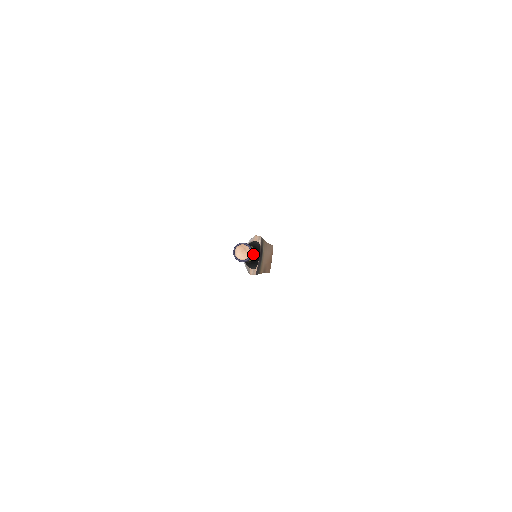
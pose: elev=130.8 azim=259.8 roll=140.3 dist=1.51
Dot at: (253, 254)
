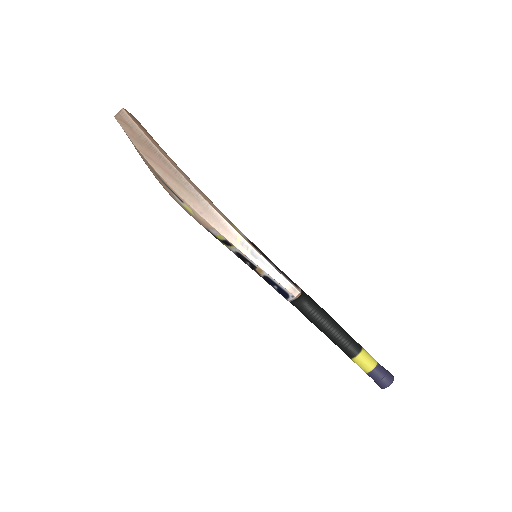
Dot at: (374, 360)
